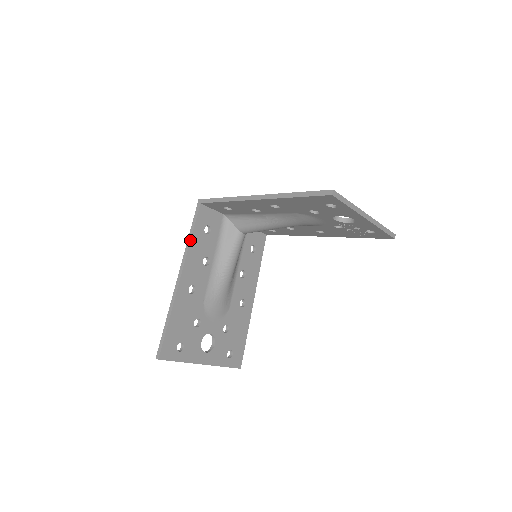
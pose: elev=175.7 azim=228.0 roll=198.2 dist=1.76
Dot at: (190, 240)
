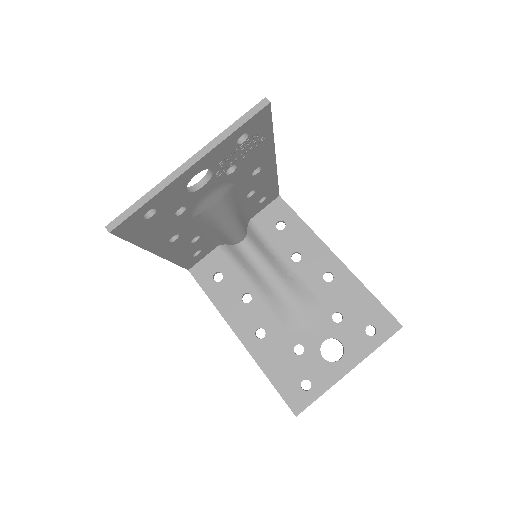
Dot at: occluded
